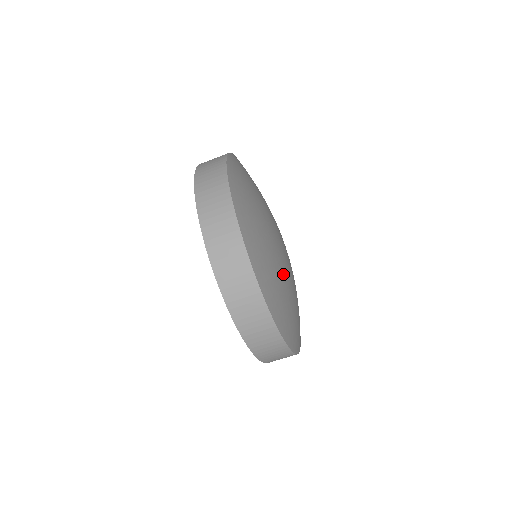
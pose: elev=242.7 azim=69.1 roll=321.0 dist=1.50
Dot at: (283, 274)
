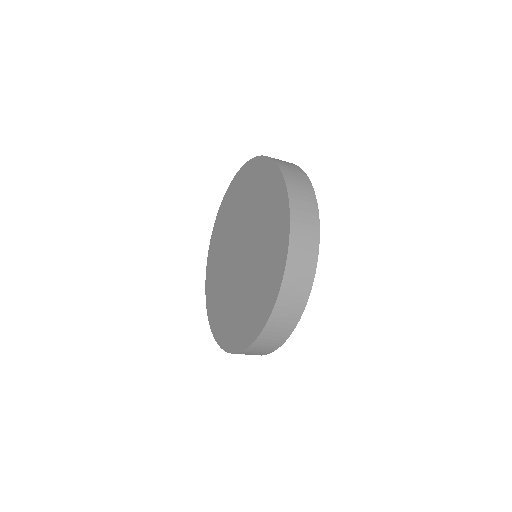
Dot at: occluded
